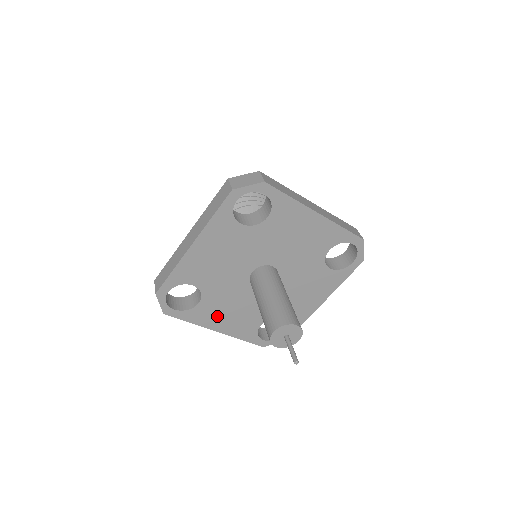
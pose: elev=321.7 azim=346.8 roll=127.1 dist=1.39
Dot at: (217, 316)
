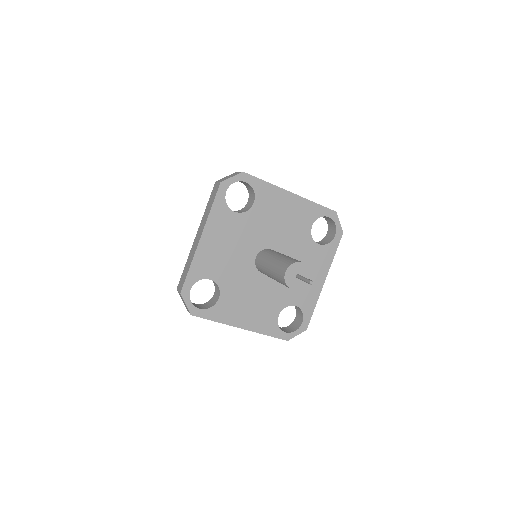
Dot at: (238, 311)
